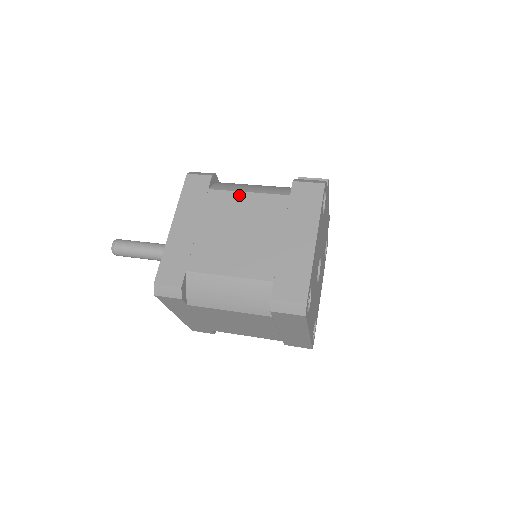
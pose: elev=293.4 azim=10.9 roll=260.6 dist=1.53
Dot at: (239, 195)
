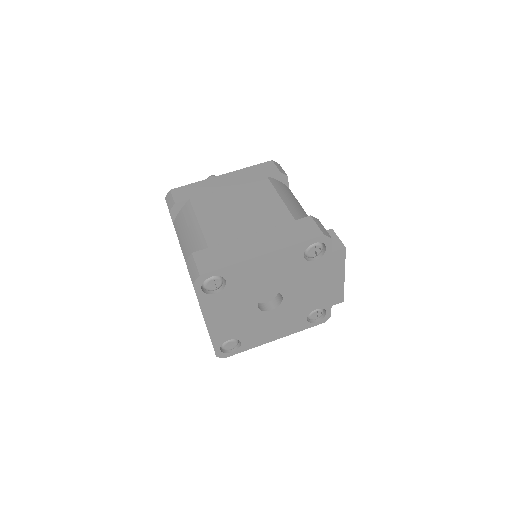
Dot at: (274, 193)
